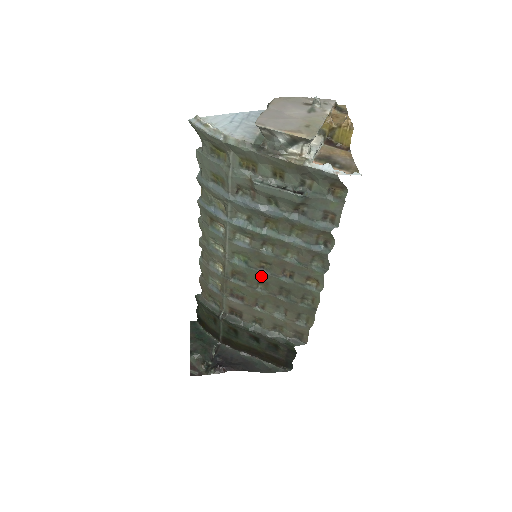
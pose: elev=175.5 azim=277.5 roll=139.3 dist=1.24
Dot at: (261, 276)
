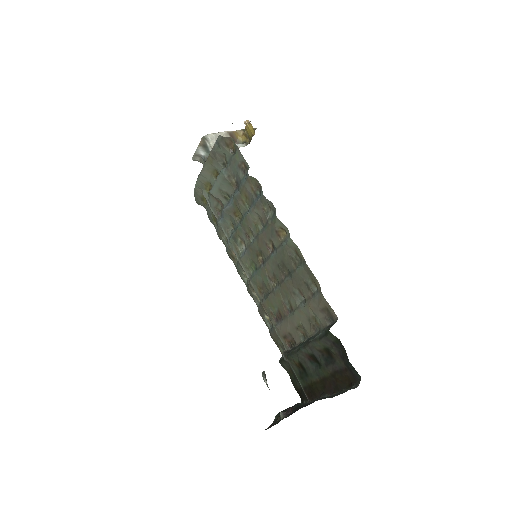
Dot at: (266, 270)
